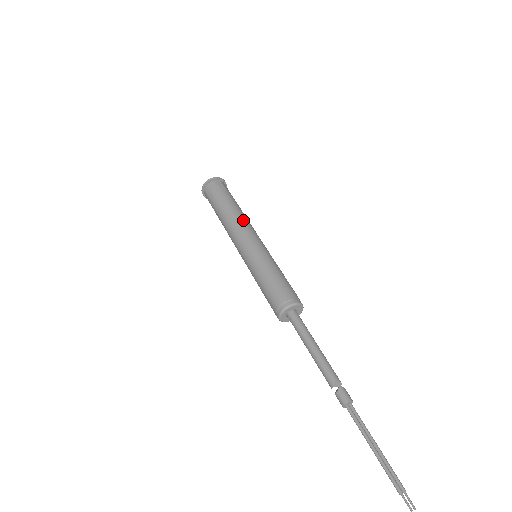
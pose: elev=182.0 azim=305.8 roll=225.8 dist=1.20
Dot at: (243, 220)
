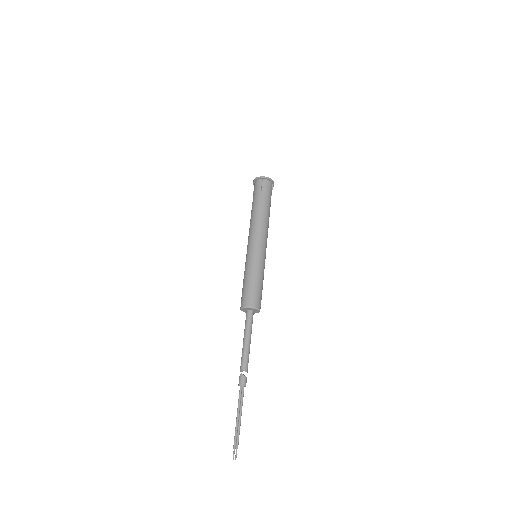
Dot at: (256, 224)
